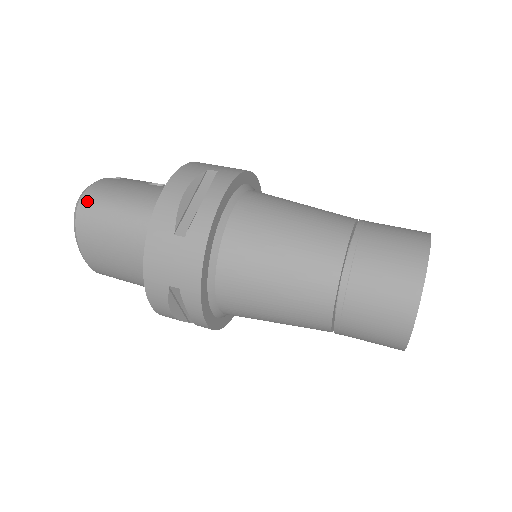
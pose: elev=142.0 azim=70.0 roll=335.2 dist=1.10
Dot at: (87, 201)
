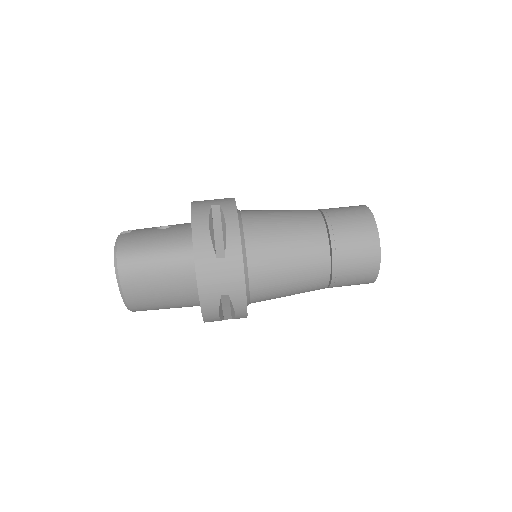
Dot at: (124, 257)
